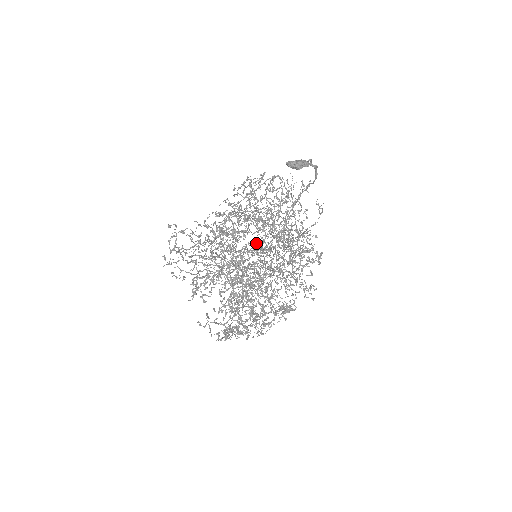
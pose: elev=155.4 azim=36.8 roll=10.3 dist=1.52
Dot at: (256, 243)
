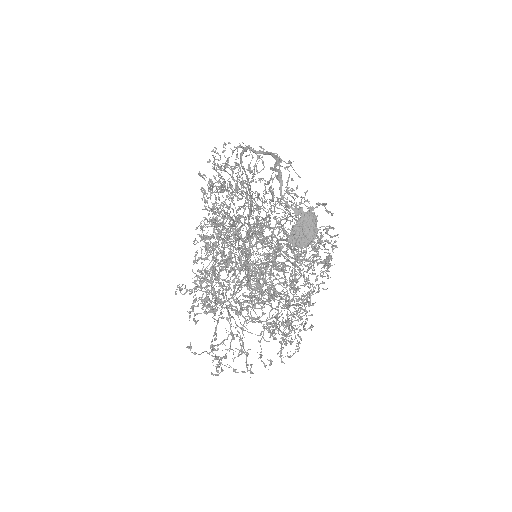
Dot at: occluded
